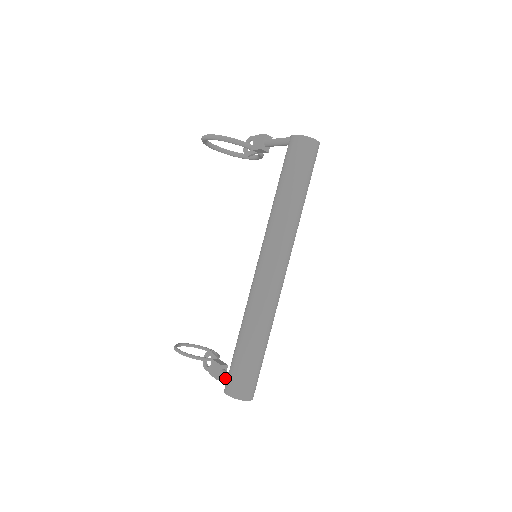
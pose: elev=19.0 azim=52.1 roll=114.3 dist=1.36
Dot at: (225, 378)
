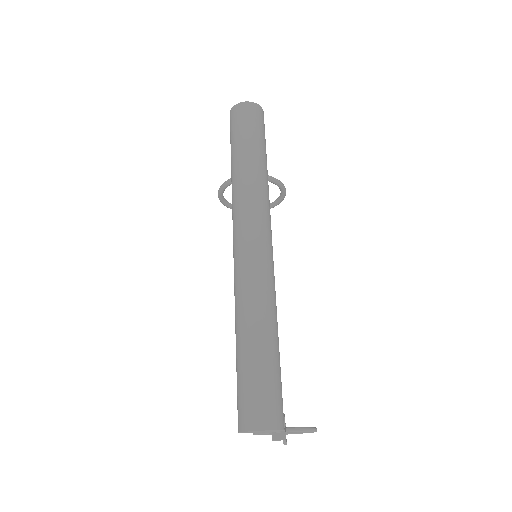
Dot at: occluded
